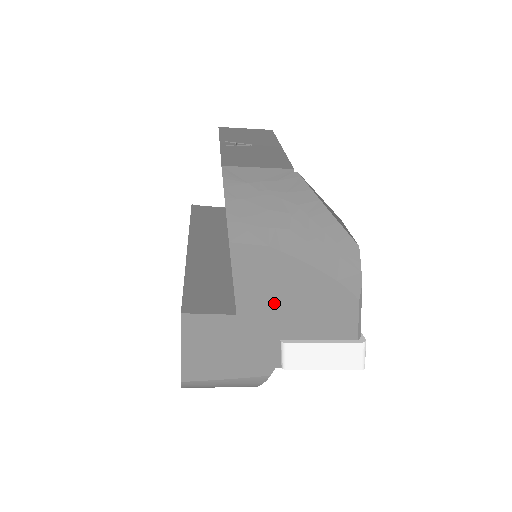
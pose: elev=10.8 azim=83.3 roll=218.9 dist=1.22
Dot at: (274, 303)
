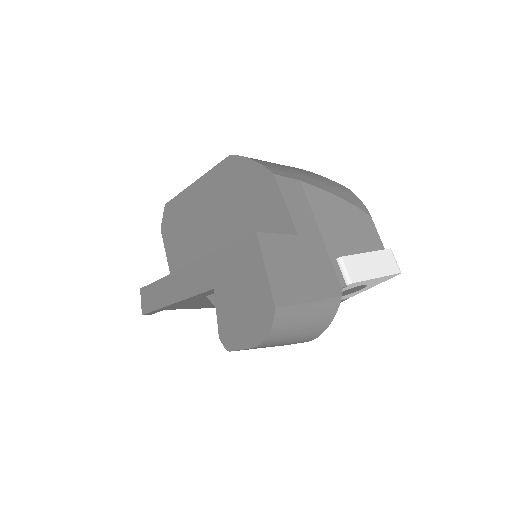
Dot at: (319, 226)
